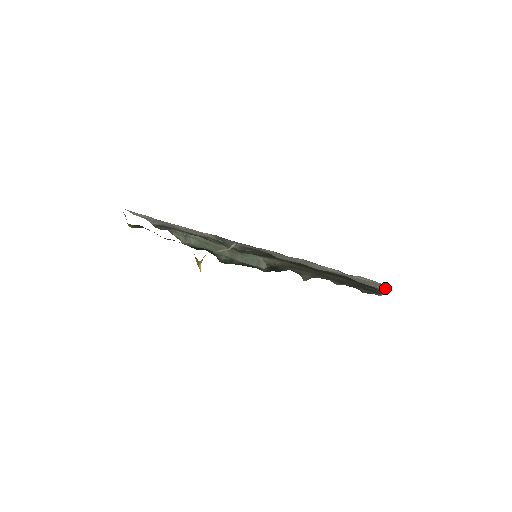
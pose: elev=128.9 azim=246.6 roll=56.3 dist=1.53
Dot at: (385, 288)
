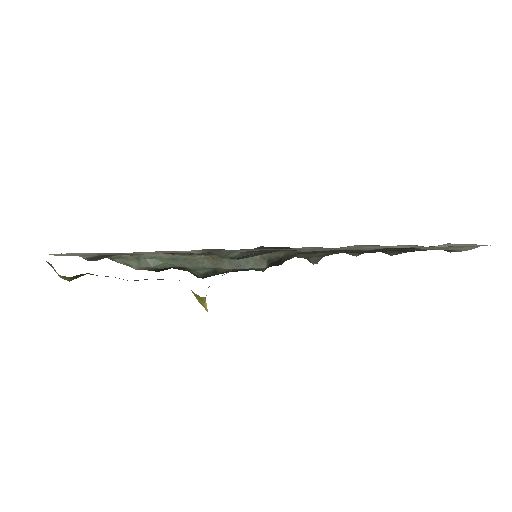
Dot at: (471, 247)
